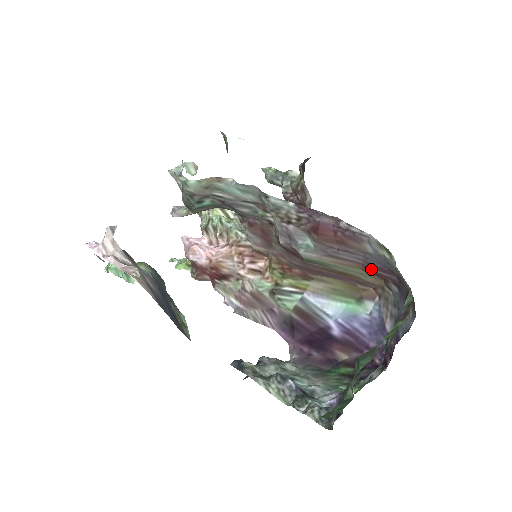
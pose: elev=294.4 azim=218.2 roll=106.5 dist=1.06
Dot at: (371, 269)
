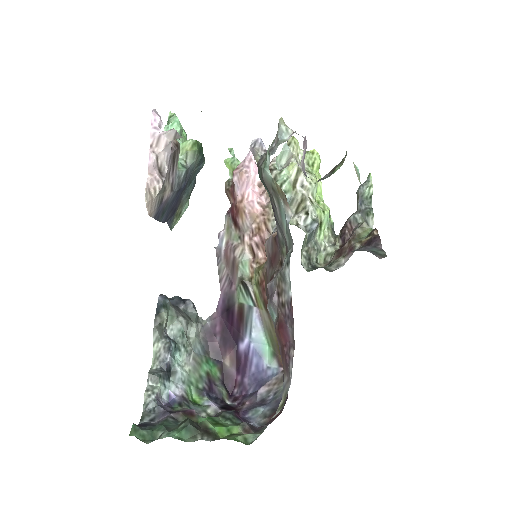
Dot at: occluded
